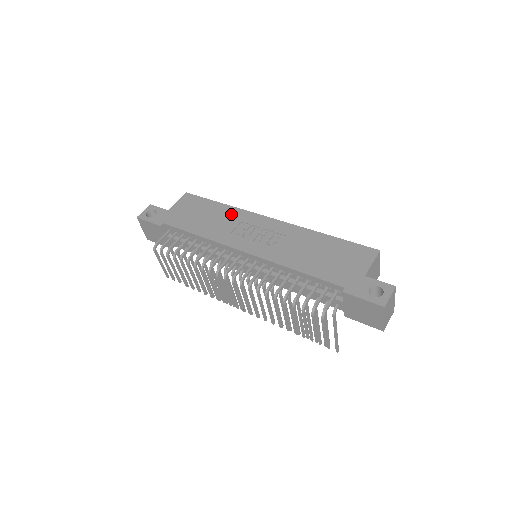
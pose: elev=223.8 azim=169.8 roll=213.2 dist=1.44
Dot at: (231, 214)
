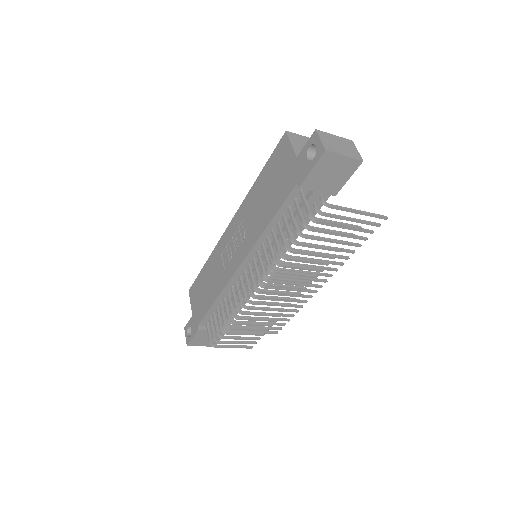
Dot at: (214, 260)
